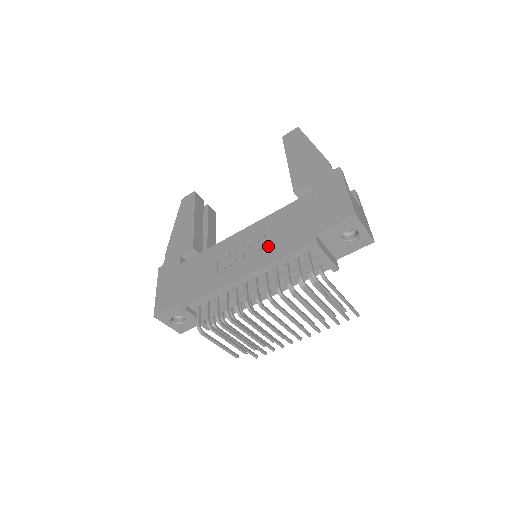
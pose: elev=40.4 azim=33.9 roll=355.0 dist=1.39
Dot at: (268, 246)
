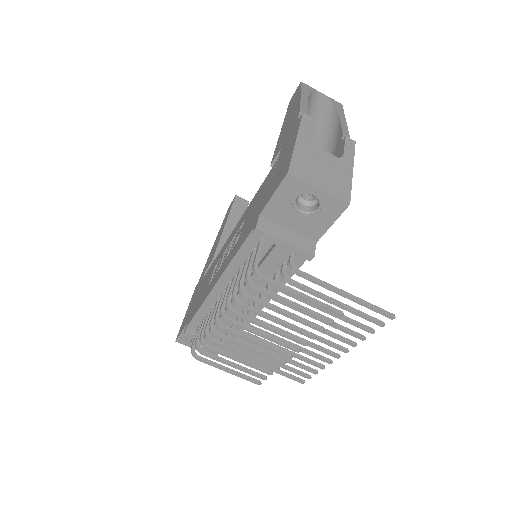
Dot at: occluded
